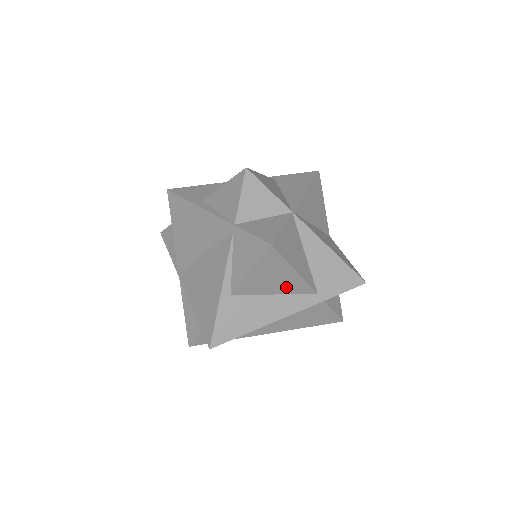
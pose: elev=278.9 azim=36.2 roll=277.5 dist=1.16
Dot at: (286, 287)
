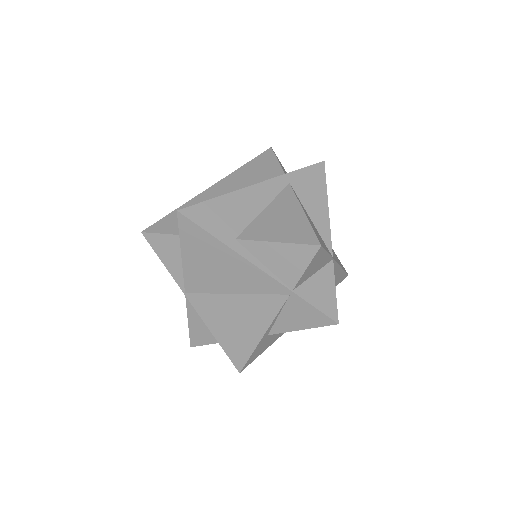
Dot at: occluded
